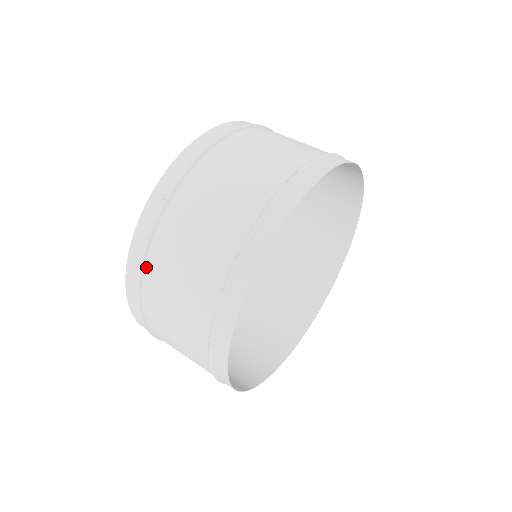
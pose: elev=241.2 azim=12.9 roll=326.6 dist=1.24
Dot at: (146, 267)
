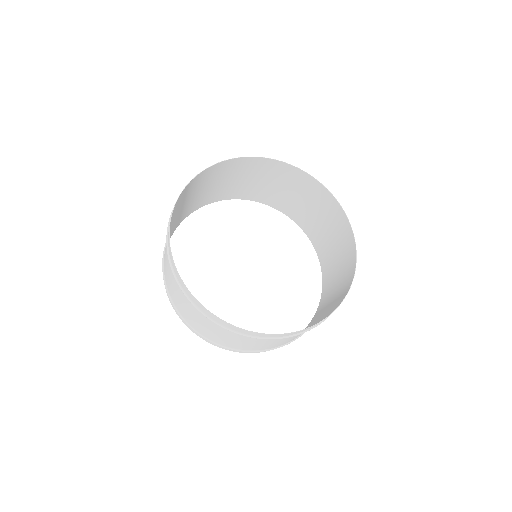
Dot at: (168, 290)
